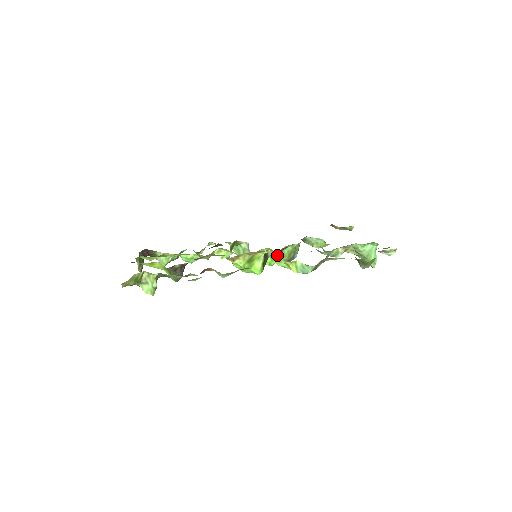
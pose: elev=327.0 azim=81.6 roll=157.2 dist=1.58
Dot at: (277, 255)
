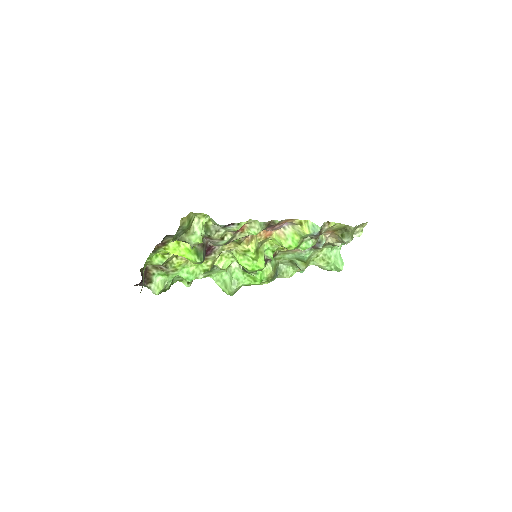
Dot at: (285, 231)
